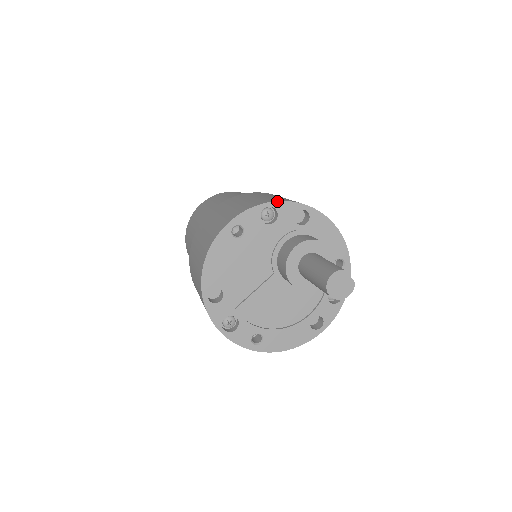
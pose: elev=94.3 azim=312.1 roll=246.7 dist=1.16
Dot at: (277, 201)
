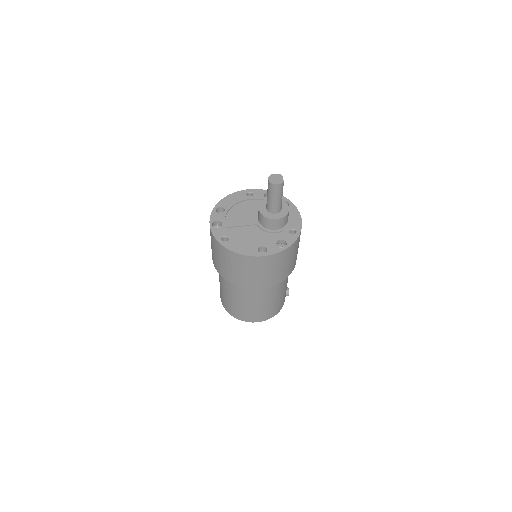
Dot at: occluded
